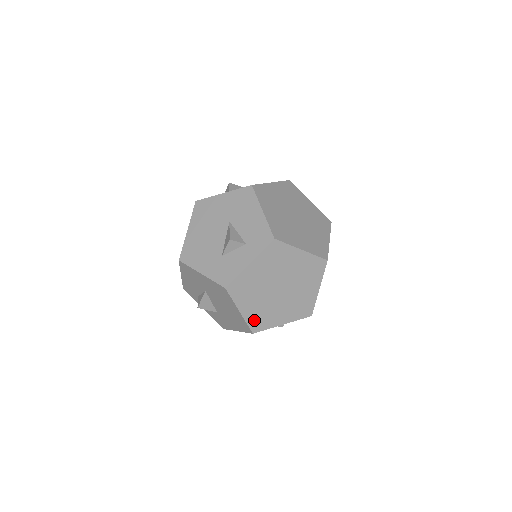
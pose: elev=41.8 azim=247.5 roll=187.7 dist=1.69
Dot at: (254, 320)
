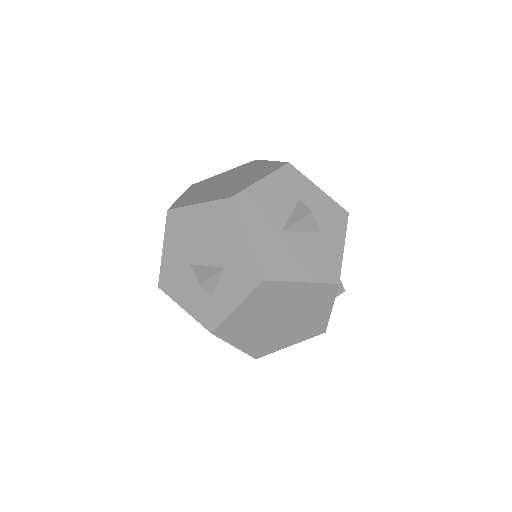
Dot at: (221, 196)
